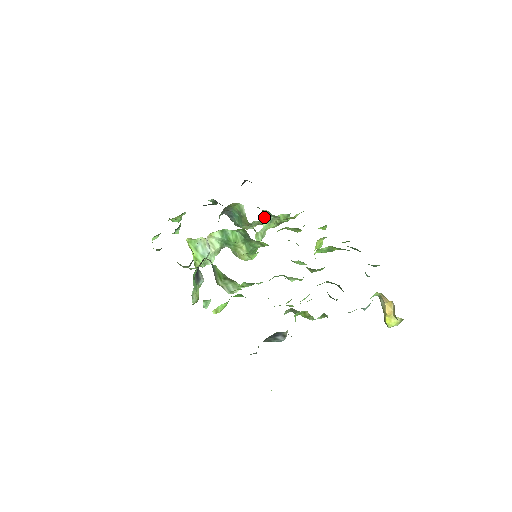
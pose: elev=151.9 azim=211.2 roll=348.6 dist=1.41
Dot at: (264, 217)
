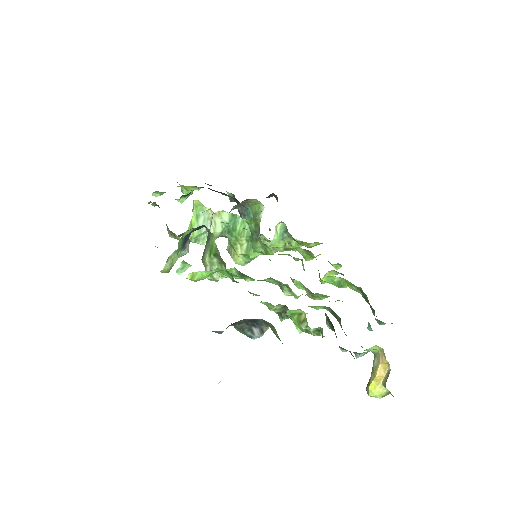
Dot at: (279, 230)
